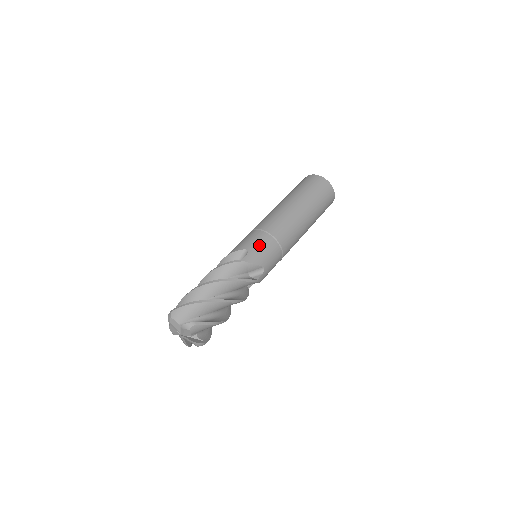
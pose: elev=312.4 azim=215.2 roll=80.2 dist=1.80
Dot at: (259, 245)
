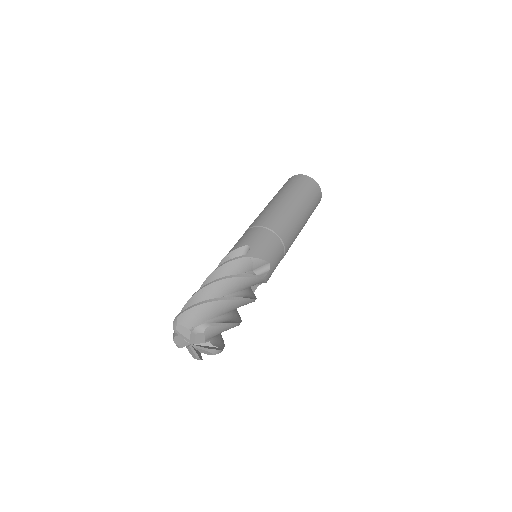
Dot at: (260, 240)
